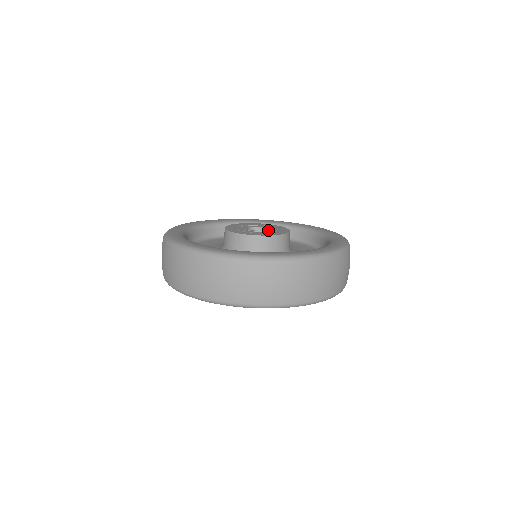
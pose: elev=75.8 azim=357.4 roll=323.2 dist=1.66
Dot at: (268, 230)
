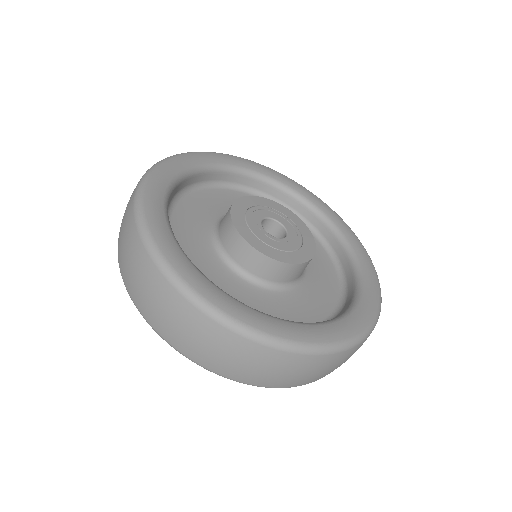
Dot at: (284, 241)
